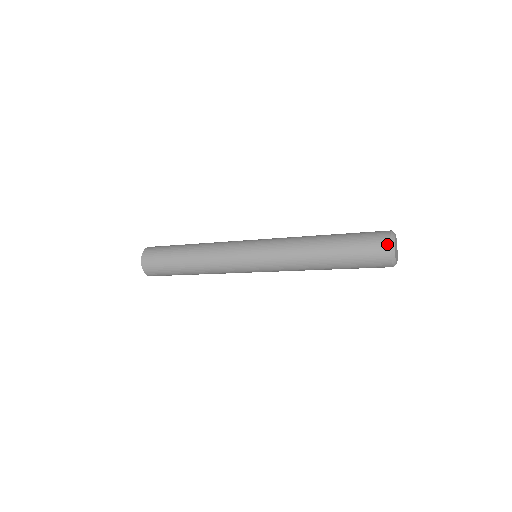
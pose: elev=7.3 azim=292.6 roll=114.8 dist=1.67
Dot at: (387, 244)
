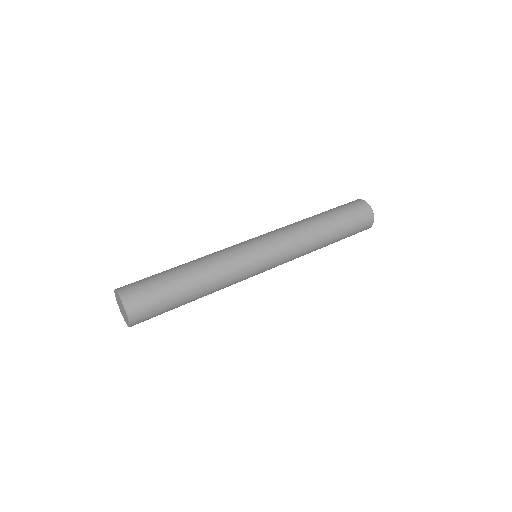
Dot at: (372, 219)
